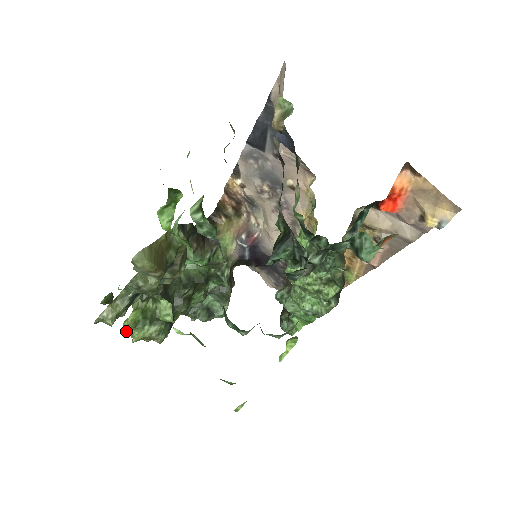
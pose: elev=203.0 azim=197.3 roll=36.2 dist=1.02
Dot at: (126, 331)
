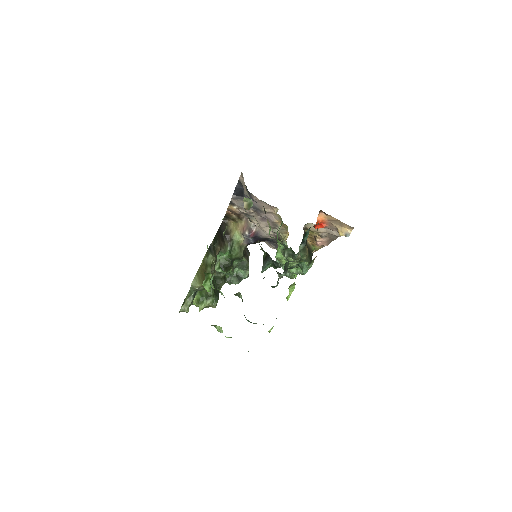
Dot at: occluded
